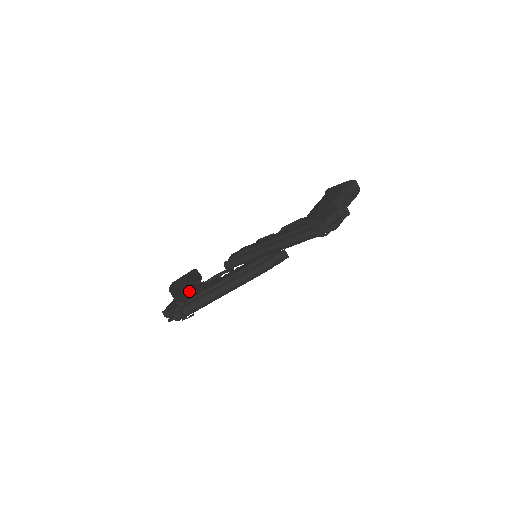
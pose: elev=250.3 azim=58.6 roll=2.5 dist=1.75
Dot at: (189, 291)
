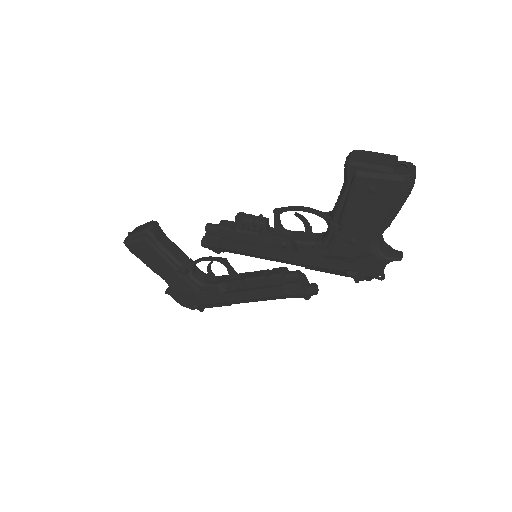
Dot at: (191, 293)
